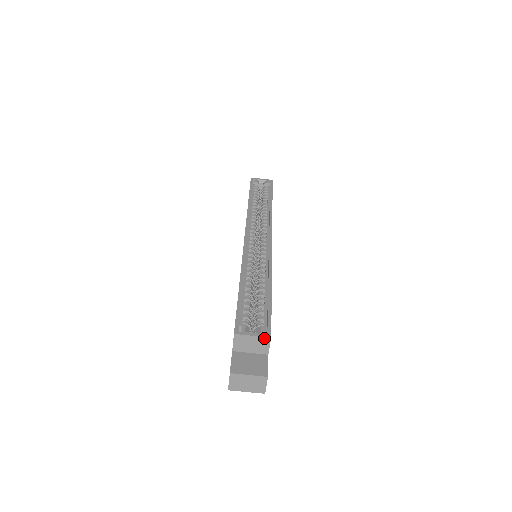
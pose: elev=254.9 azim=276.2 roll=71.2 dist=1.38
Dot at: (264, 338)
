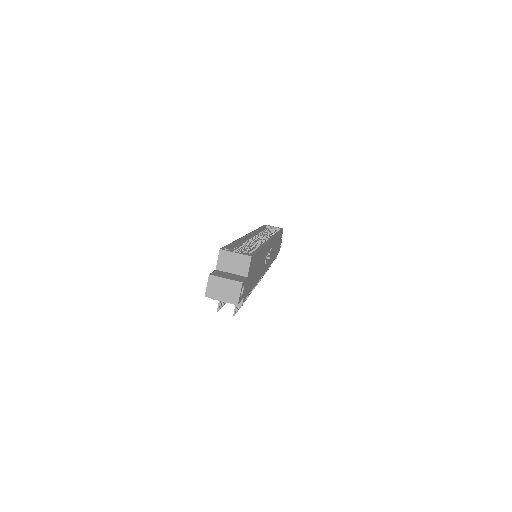
Dot at: (245, 256)
